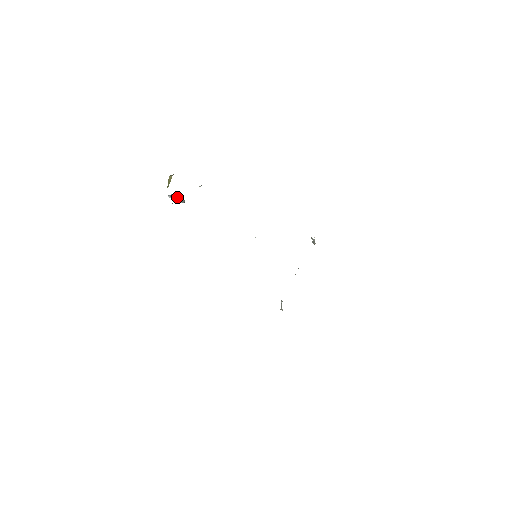
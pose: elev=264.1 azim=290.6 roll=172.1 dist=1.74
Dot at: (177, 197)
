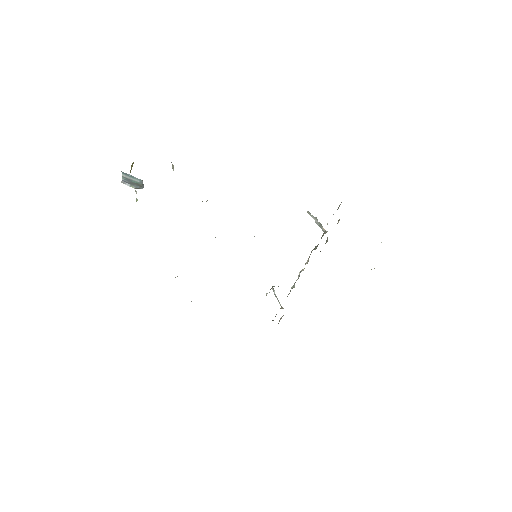
Dot at: (130, 177)
